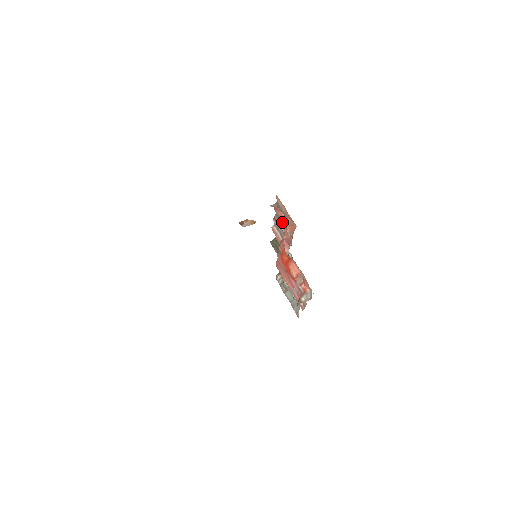
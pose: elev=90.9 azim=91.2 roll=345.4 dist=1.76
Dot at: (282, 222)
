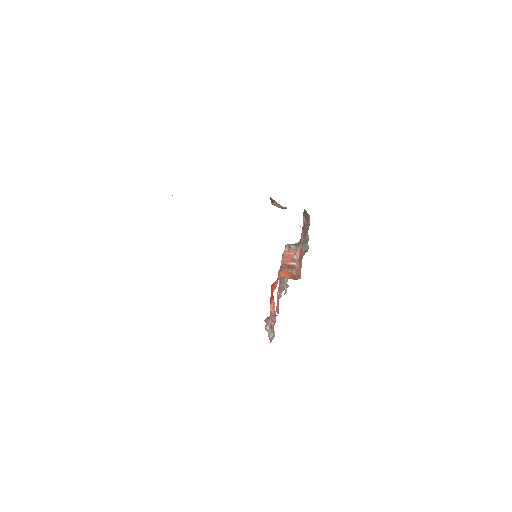
Dot at: occluded
